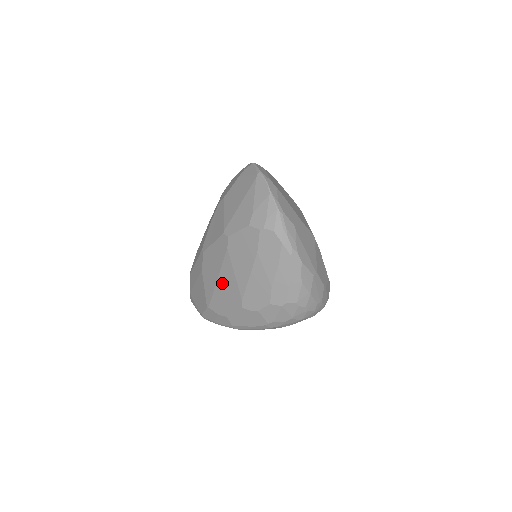
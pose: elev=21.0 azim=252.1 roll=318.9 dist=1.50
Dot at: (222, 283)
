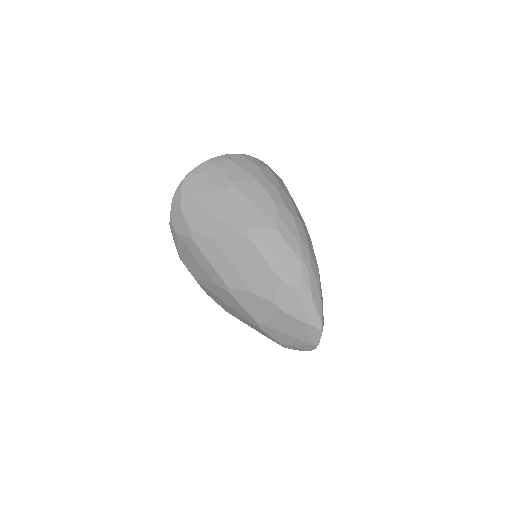
Dot at: (225, 305)
